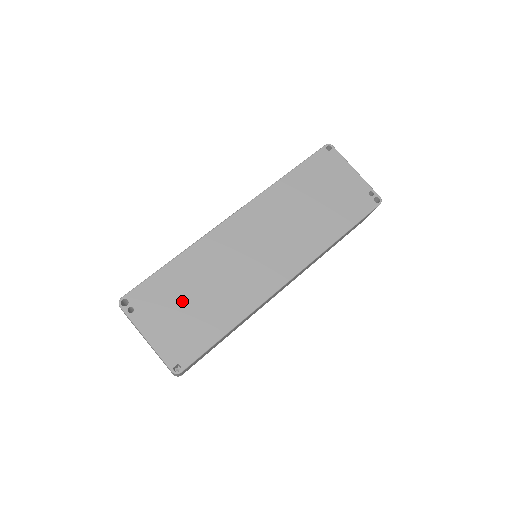
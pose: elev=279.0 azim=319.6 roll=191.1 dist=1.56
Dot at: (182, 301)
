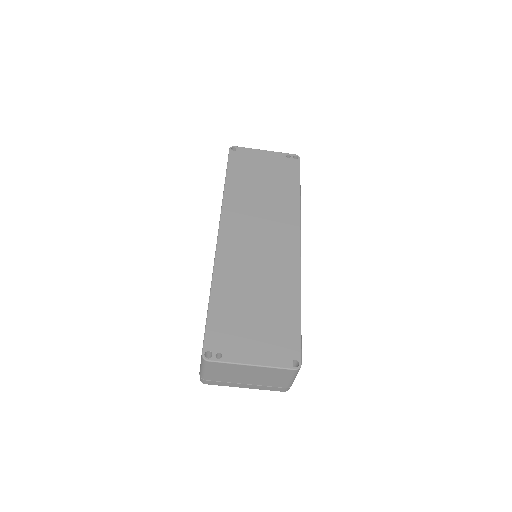
Dot at: (248, 317)
